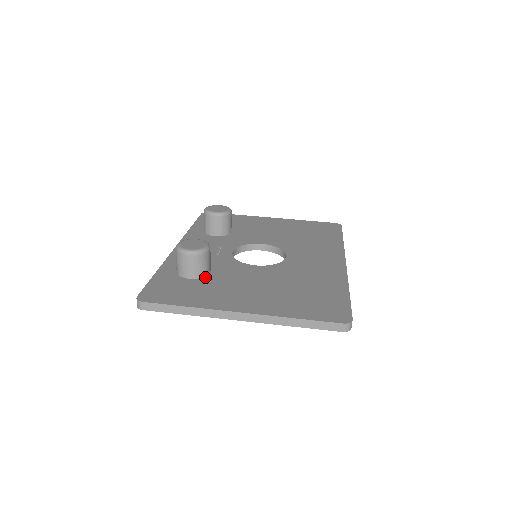
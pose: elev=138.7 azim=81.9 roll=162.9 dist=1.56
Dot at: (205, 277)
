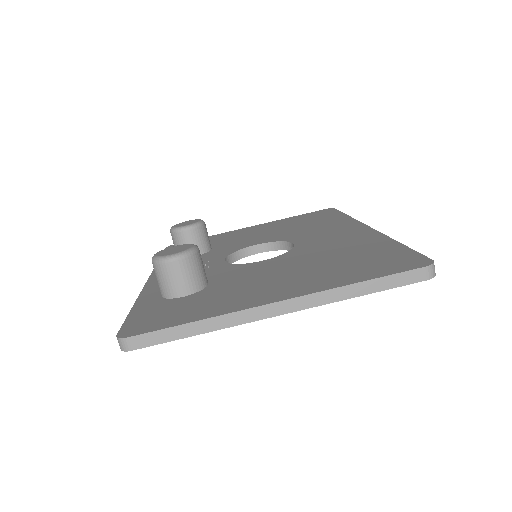
Dot at: (204, 289)
